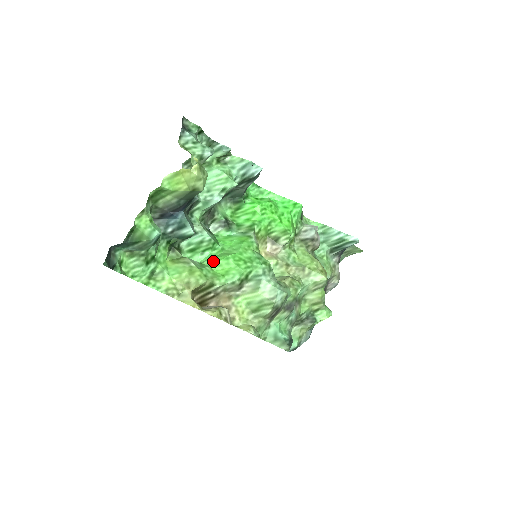
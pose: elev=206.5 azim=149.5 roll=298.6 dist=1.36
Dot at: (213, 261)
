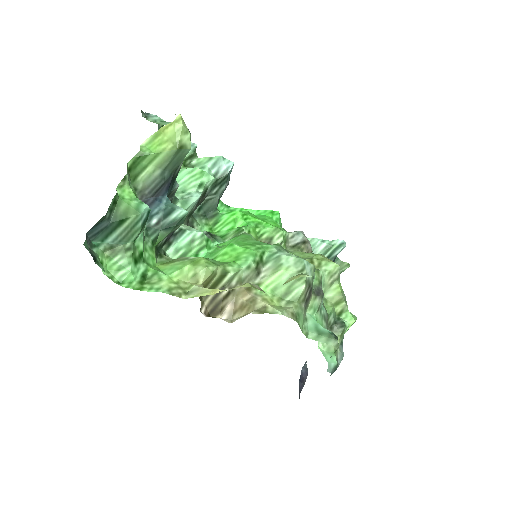
Dot at: (214, 255)
